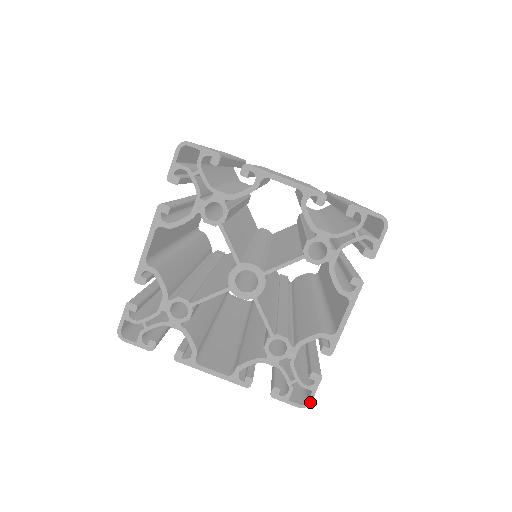
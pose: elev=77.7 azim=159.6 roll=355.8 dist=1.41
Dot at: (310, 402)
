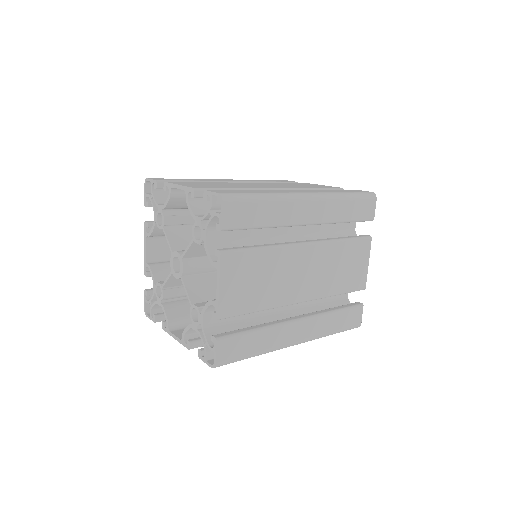
Dot at: (215, 363)
